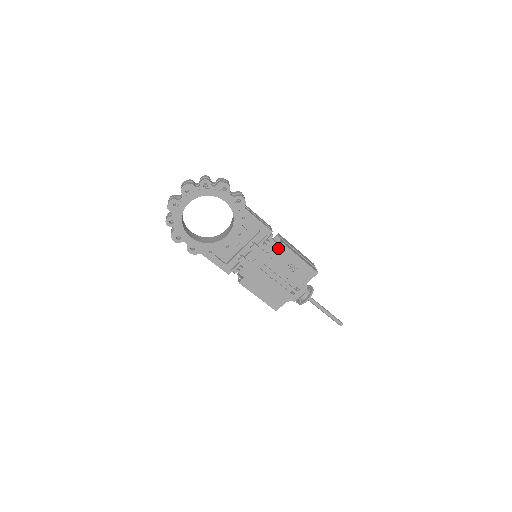
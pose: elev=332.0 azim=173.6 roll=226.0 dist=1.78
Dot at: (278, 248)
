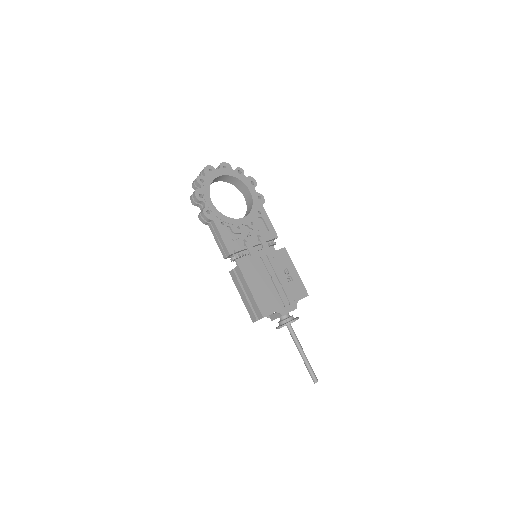
Dot at: (281, 251)
